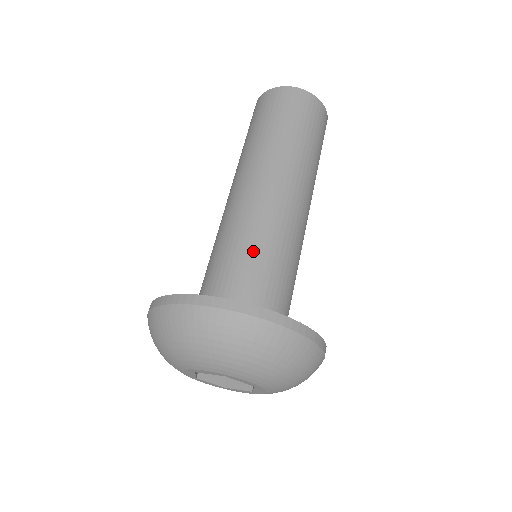
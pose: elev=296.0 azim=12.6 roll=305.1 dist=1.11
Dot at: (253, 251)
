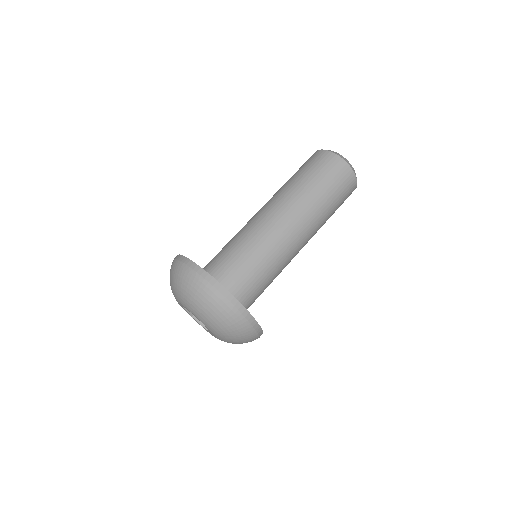
Dot at: (235, 245)
